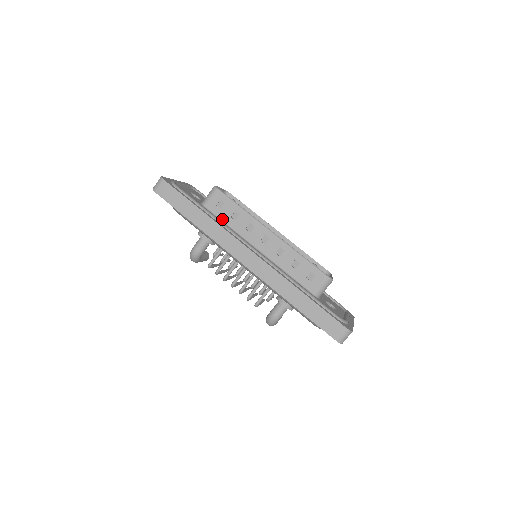
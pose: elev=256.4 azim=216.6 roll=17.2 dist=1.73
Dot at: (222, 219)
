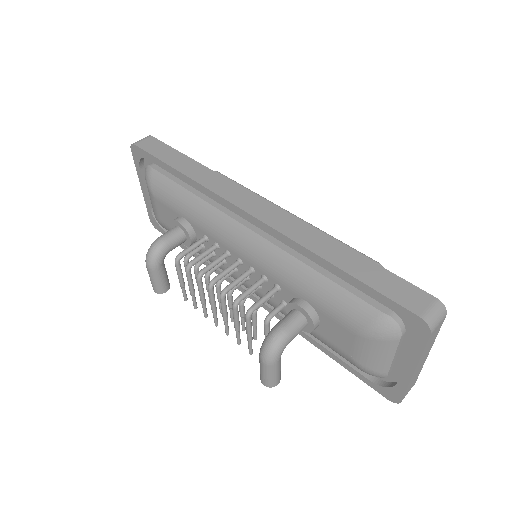
Dot at: occluded
